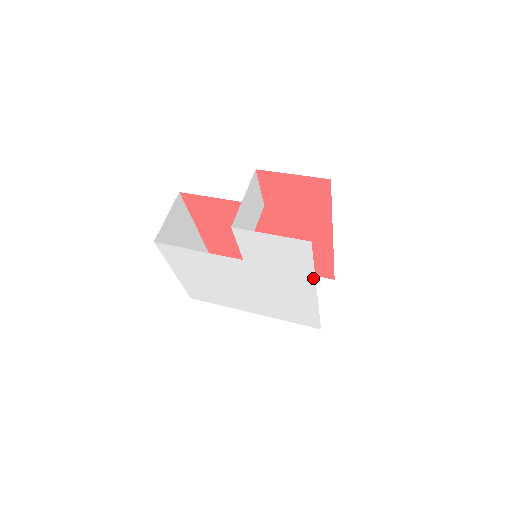
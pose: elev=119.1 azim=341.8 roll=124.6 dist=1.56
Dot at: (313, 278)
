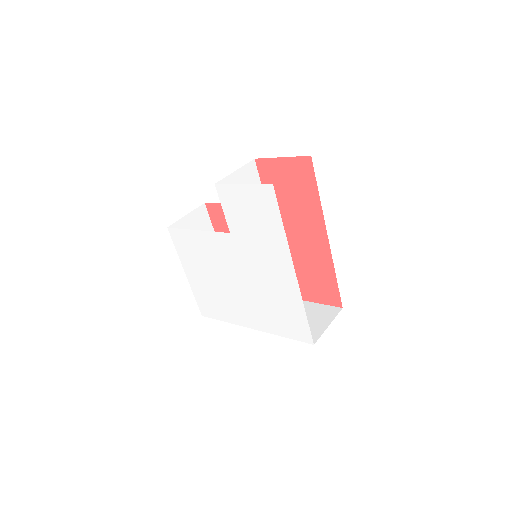
Dot at: (287, 245)
